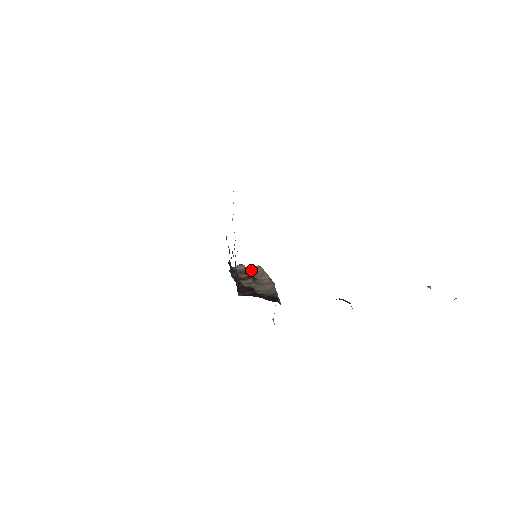
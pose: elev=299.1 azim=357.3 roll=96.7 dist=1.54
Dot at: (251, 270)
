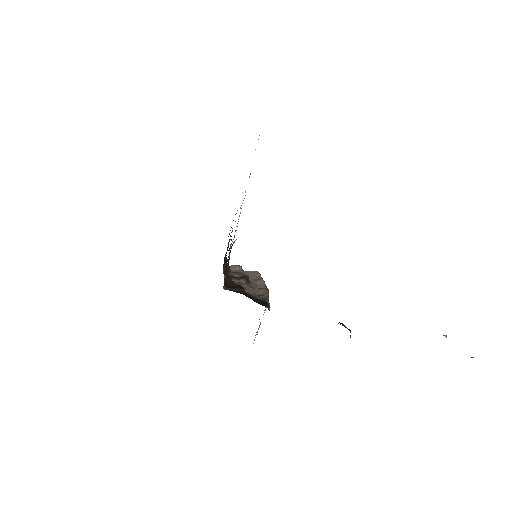
Dot at: (247, 273)
